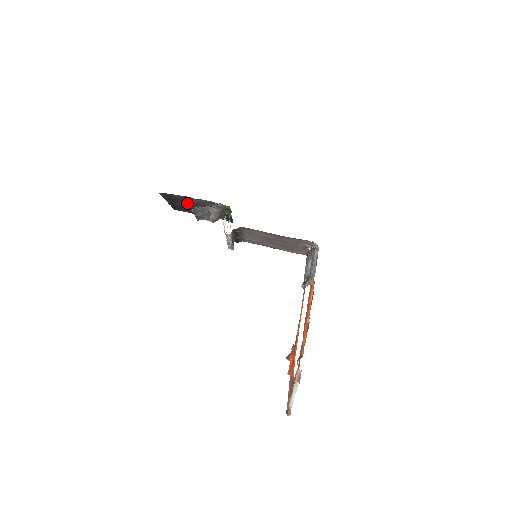
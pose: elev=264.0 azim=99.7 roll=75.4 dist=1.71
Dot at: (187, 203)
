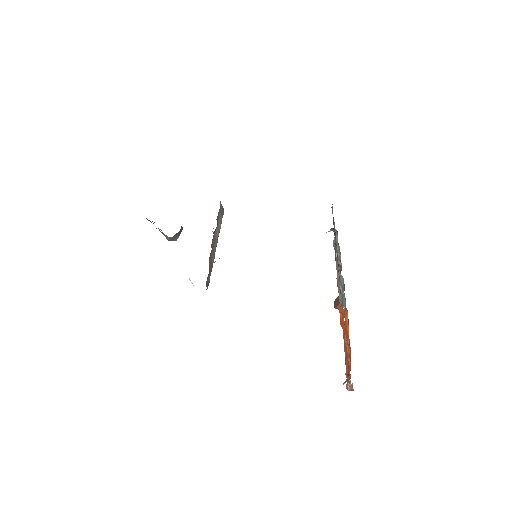
Dot at: occluded
